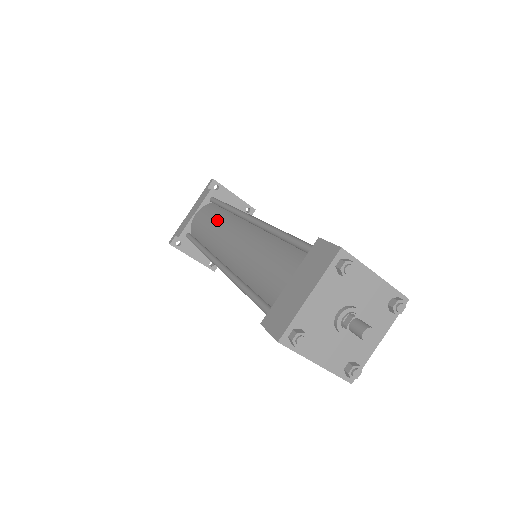
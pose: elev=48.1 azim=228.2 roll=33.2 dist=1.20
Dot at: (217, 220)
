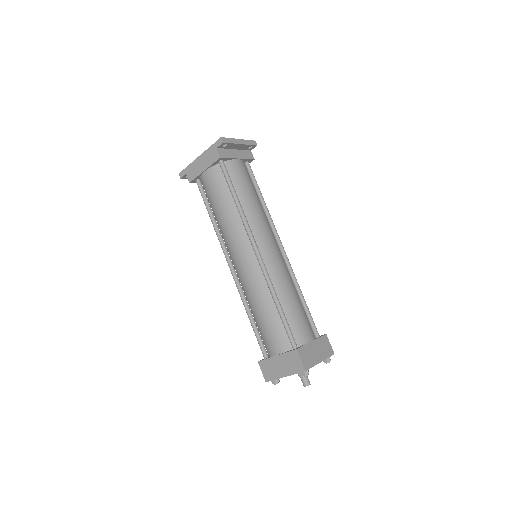
Dot at: (228, 217)
